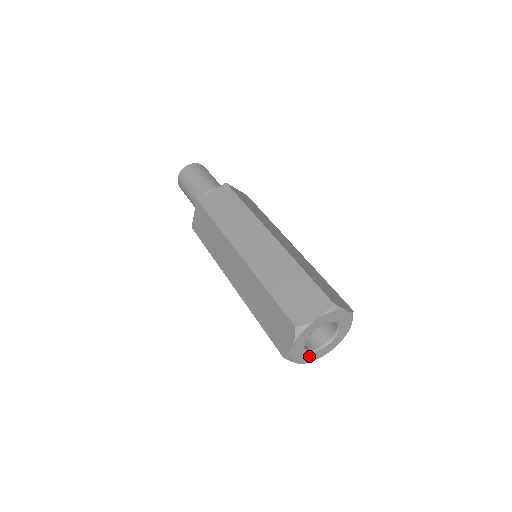
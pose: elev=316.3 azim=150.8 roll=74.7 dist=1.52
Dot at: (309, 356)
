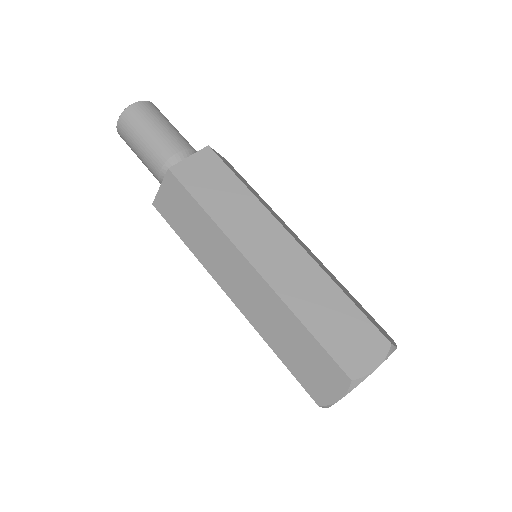
Dot at: occluded
